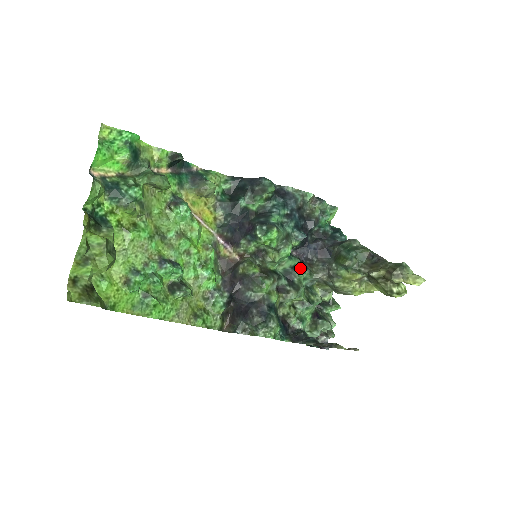
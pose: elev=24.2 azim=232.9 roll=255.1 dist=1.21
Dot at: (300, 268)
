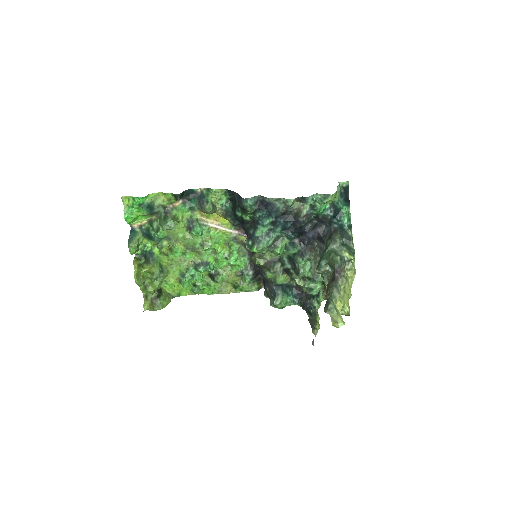
Dot at: (299, 255)
